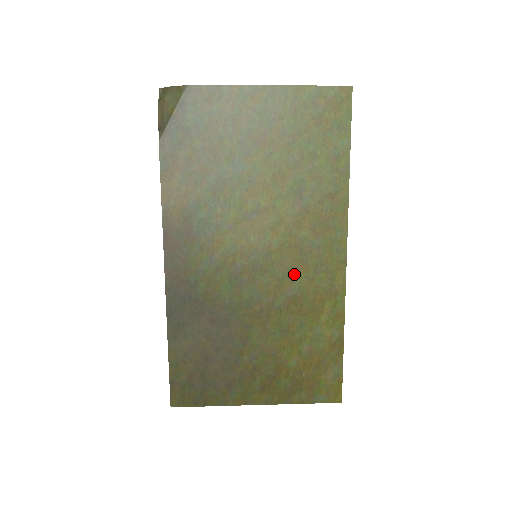
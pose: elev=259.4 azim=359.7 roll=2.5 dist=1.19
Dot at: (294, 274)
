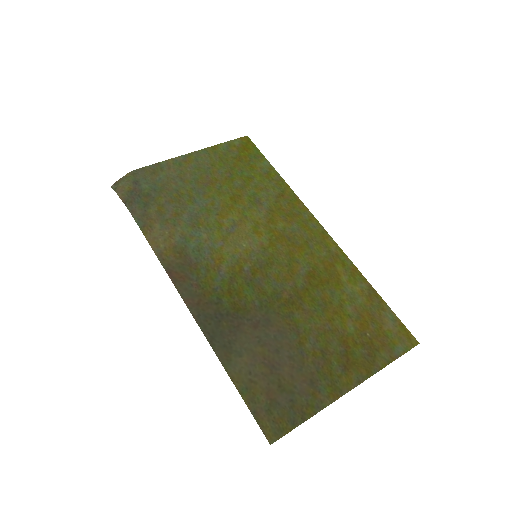
Dot at: (295, 256)
